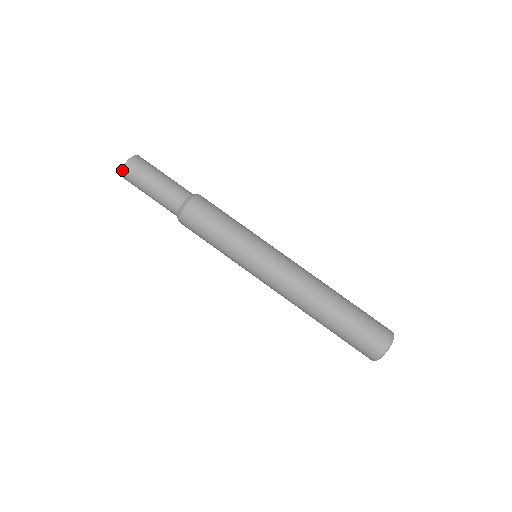
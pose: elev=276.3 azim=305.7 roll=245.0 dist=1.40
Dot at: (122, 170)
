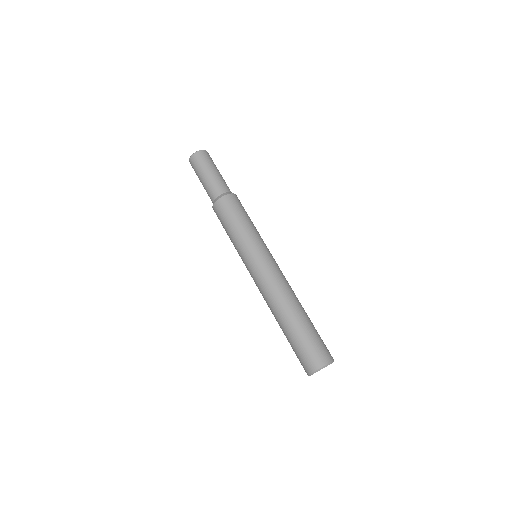
Dot at: (193, 154)
